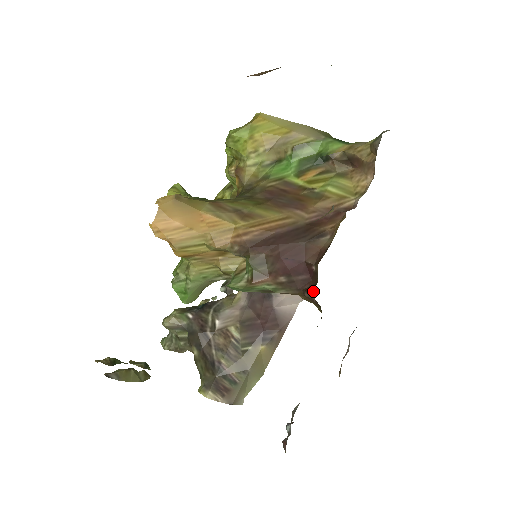
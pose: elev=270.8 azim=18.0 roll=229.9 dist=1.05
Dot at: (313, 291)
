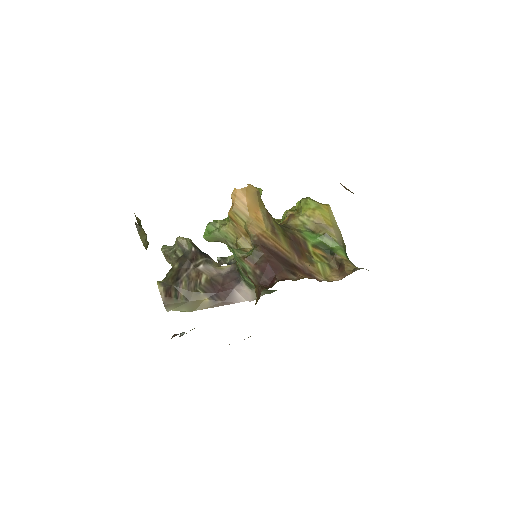
Dot at: (264, 289)
